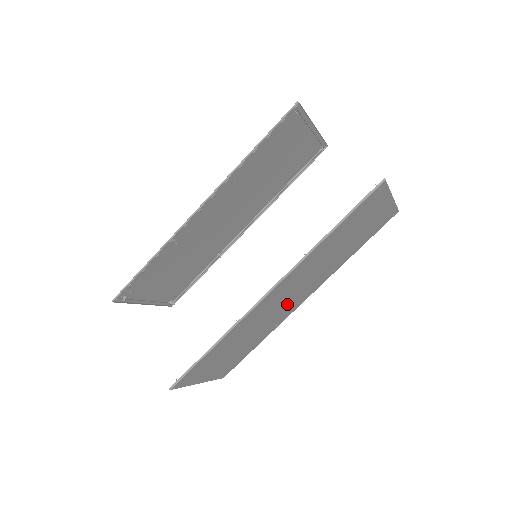
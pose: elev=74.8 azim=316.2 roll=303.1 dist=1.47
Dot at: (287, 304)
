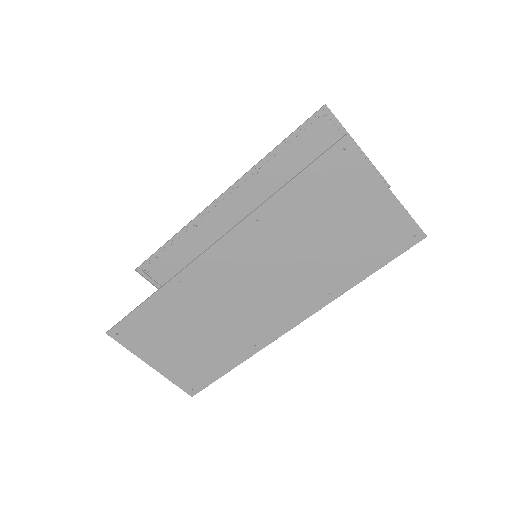
Dot at: (258, 306)
